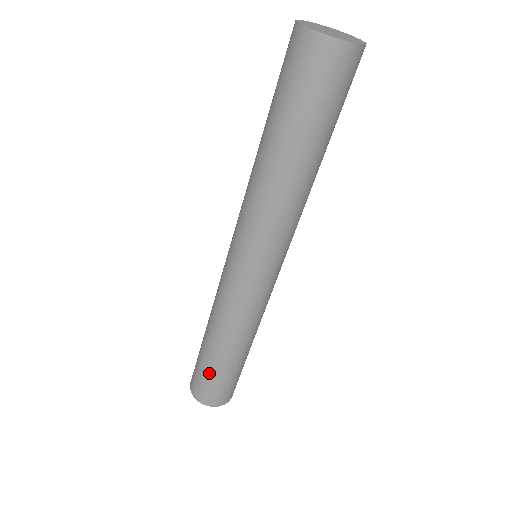
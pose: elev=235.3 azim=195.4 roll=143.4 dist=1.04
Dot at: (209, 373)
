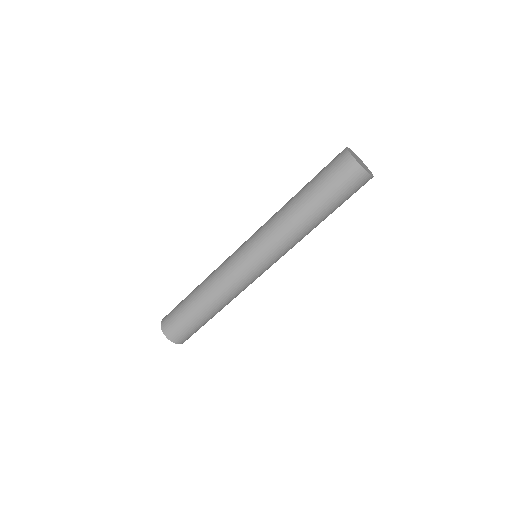
Dot at: (197, 326)
